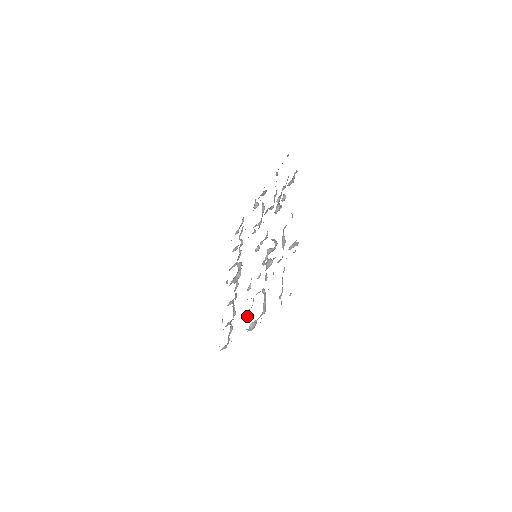
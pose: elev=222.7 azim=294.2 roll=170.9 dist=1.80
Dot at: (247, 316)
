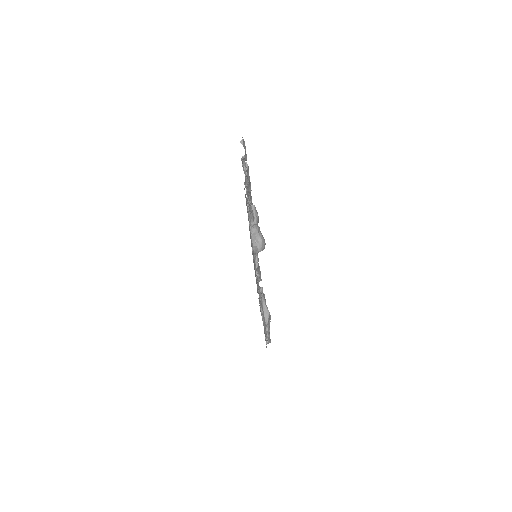
Dot at: occluded
